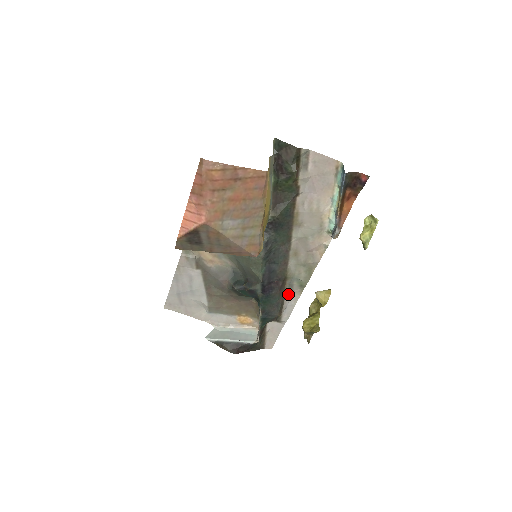
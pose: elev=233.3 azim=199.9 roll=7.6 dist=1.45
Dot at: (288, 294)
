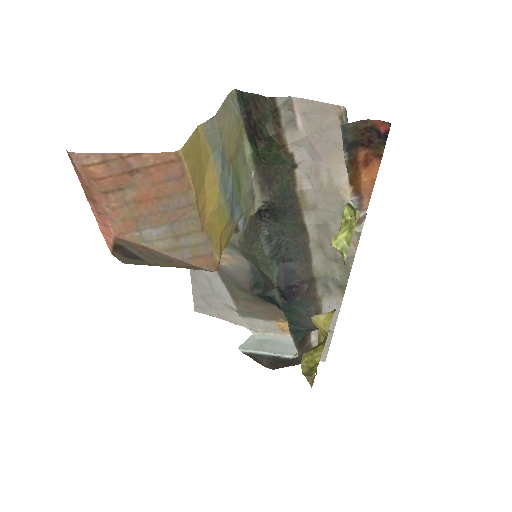
Dot at: (325, 297)
